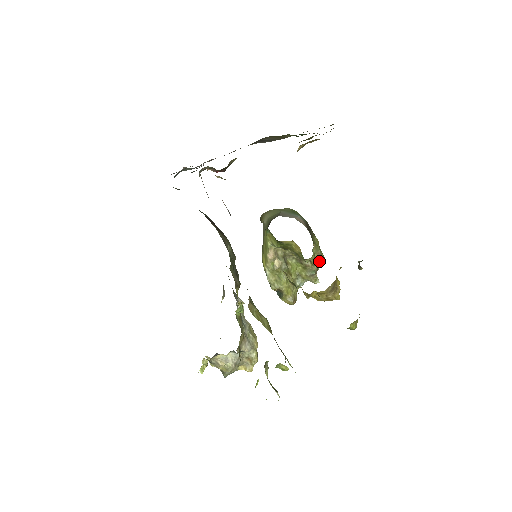
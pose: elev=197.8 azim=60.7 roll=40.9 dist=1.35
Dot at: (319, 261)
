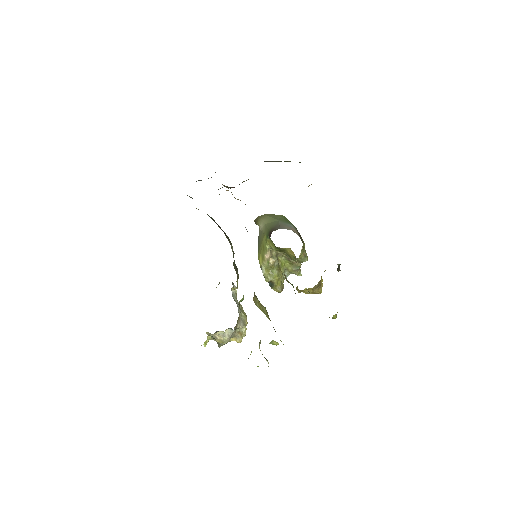
Dot at: (304, 260)
